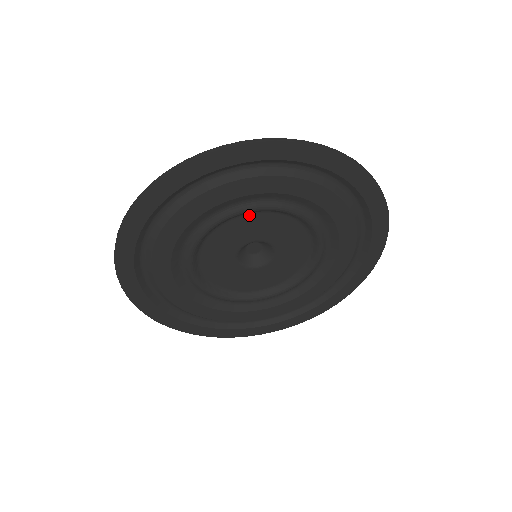
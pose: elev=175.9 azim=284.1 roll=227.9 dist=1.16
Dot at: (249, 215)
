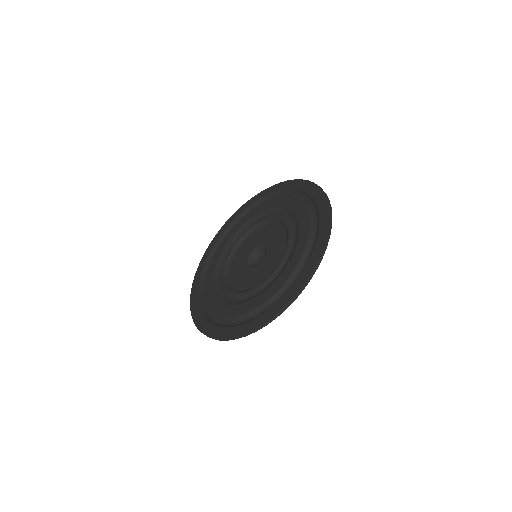
Dot at: (256, 232)
